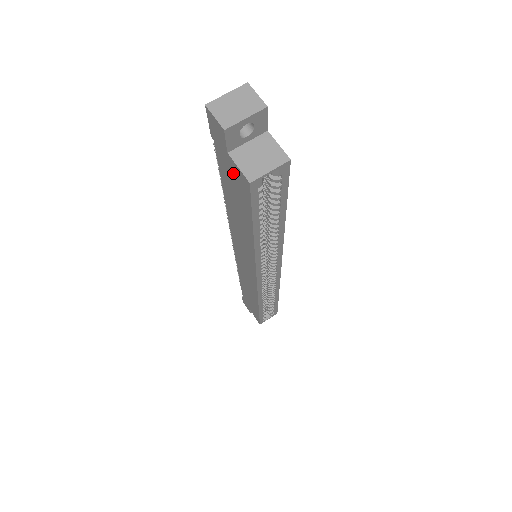
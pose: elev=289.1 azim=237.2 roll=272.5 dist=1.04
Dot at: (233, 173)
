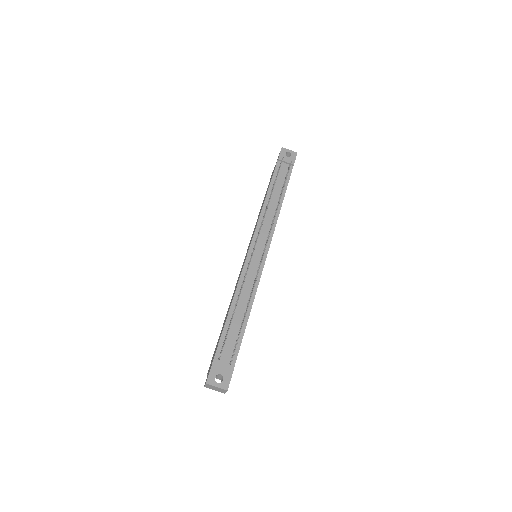
Dot at: occluded
